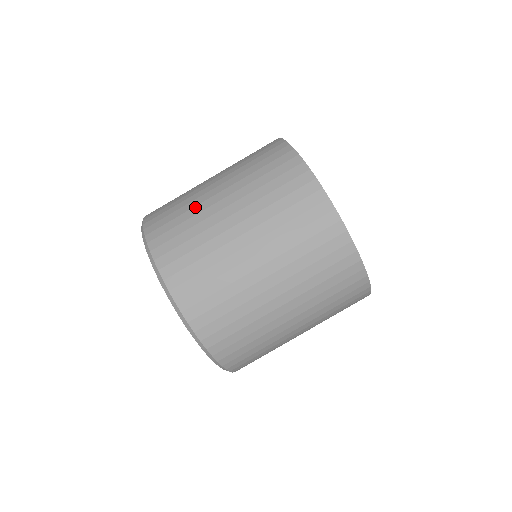
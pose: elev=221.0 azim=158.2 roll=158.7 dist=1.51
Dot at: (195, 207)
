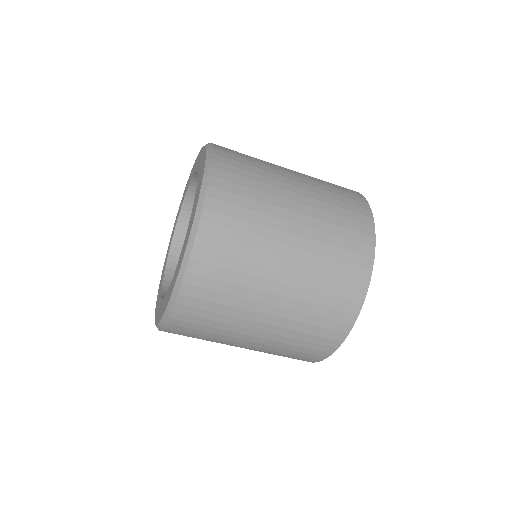
Dot at: (269, 205)
